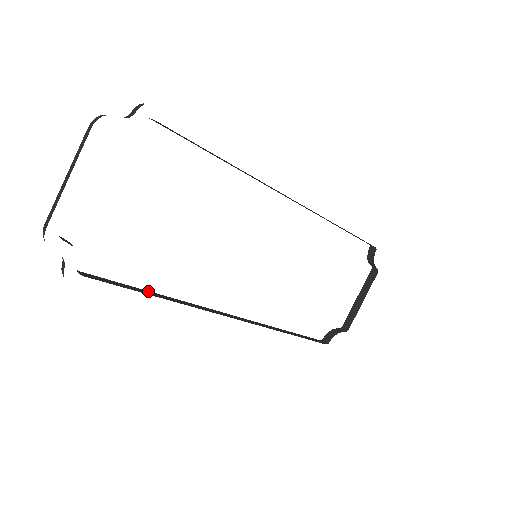
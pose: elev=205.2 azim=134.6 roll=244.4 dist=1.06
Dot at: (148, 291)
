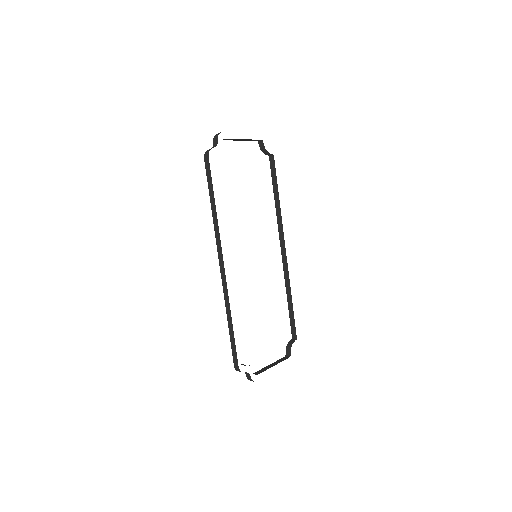
Dot at: occluded
